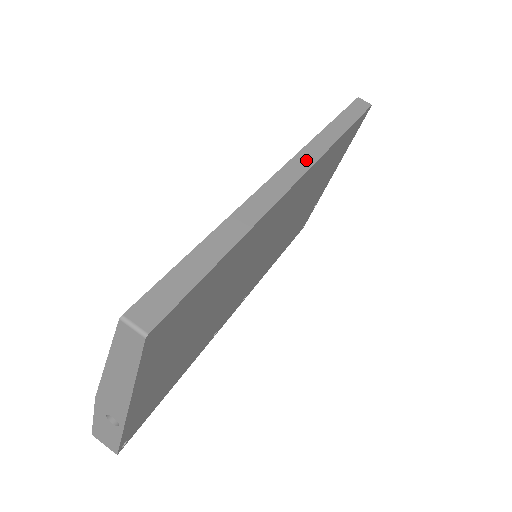
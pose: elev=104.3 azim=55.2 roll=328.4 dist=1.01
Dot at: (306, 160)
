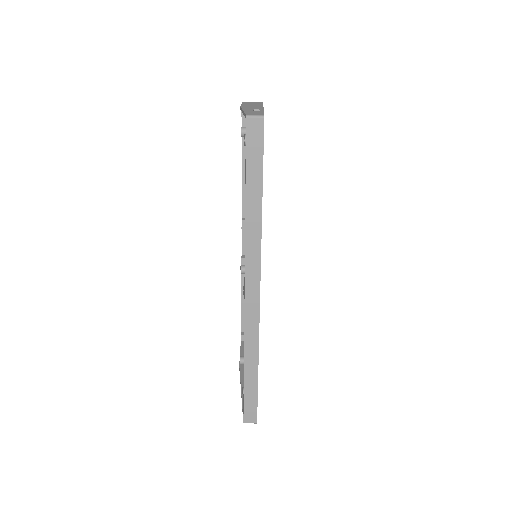
Dot at: (254, 270)
